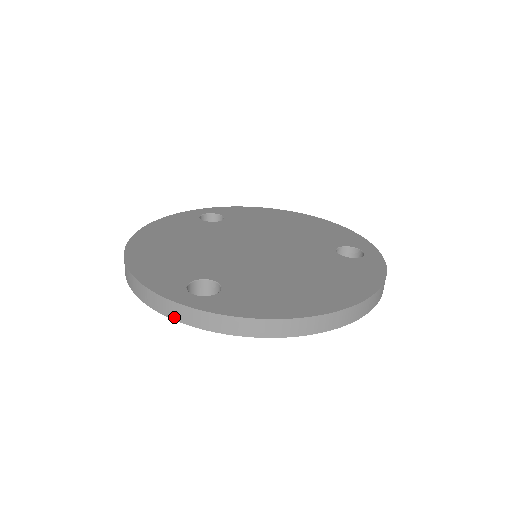
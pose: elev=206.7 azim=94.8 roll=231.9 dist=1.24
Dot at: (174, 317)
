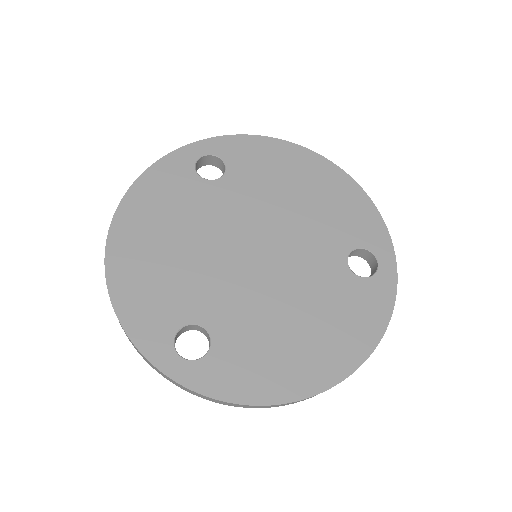
Dot at: (161, 374)
